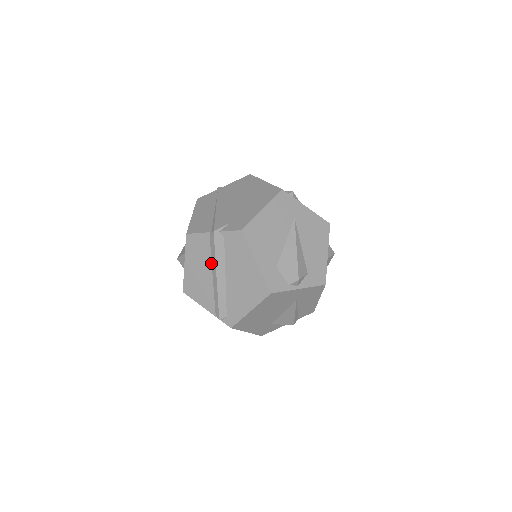
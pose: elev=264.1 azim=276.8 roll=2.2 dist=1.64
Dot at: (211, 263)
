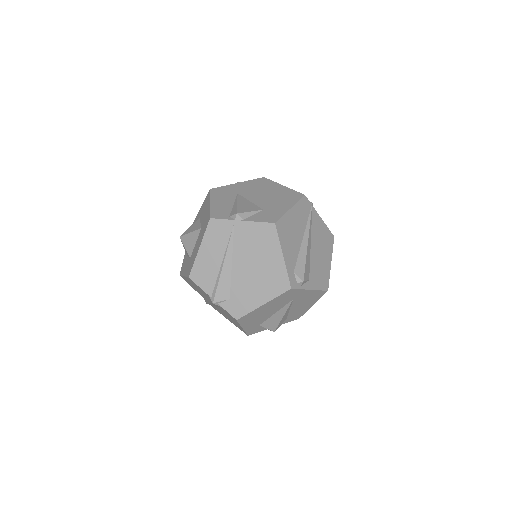
Dot at: (207, 297)
